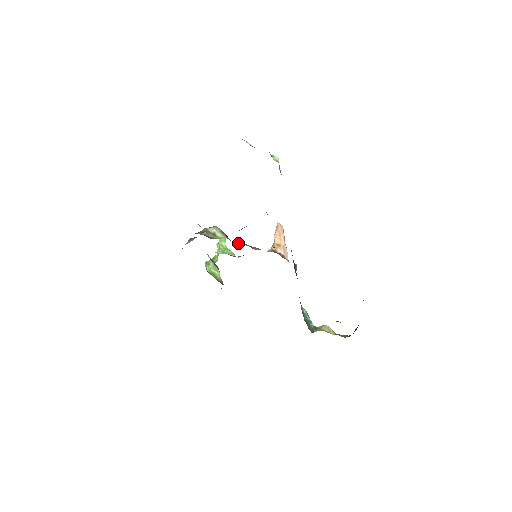
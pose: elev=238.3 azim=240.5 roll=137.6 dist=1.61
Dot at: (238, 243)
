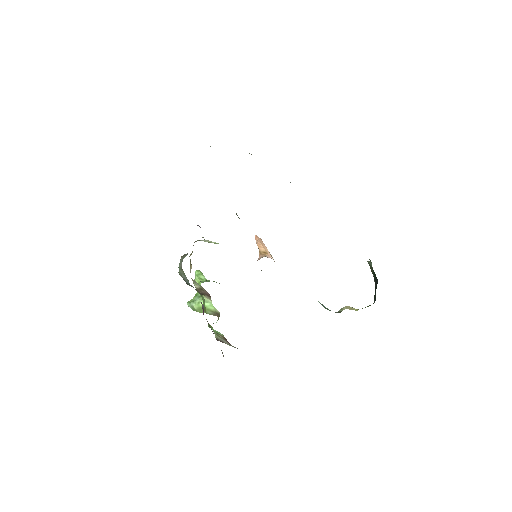
Dot at: occluded
